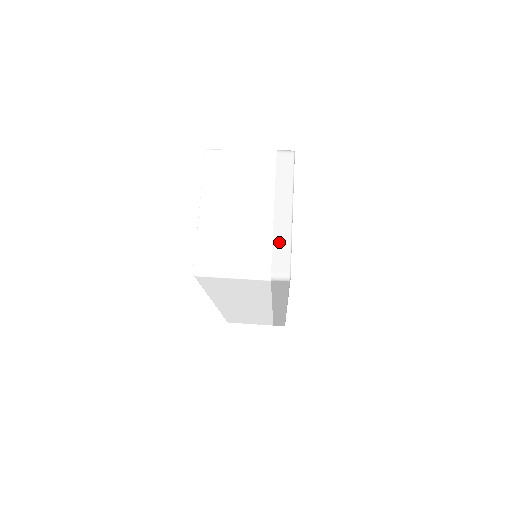
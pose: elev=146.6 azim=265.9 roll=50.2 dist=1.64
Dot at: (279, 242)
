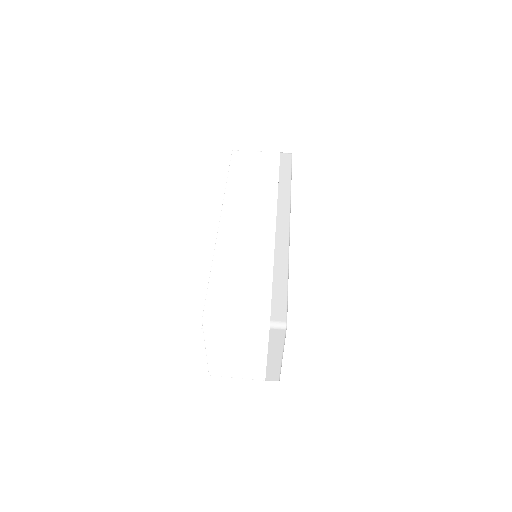
Dot at: (271, 370)
